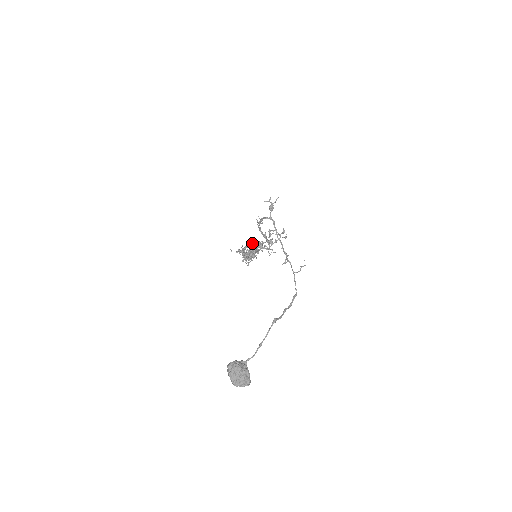
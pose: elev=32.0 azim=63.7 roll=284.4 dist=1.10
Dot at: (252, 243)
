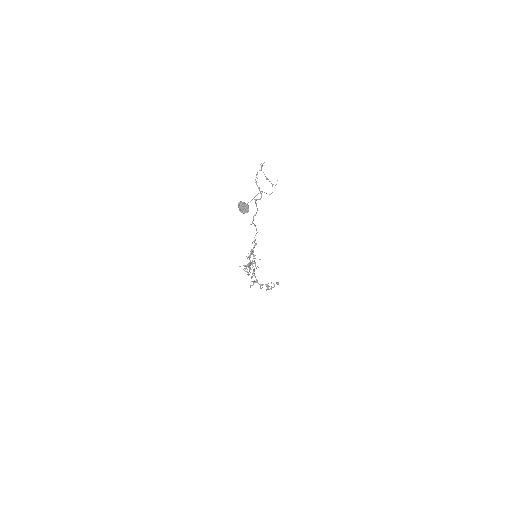
Dot at: (254, 280)
